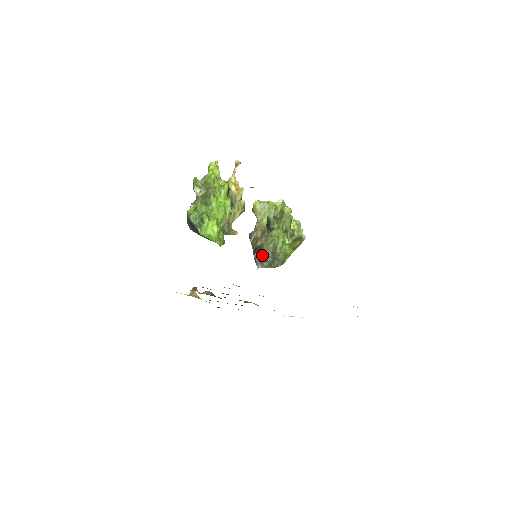
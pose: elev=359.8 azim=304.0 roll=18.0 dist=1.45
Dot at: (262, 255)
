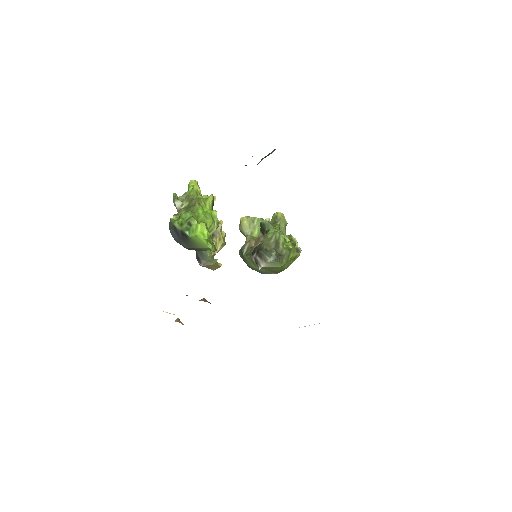
Dot at: (264, 250)
